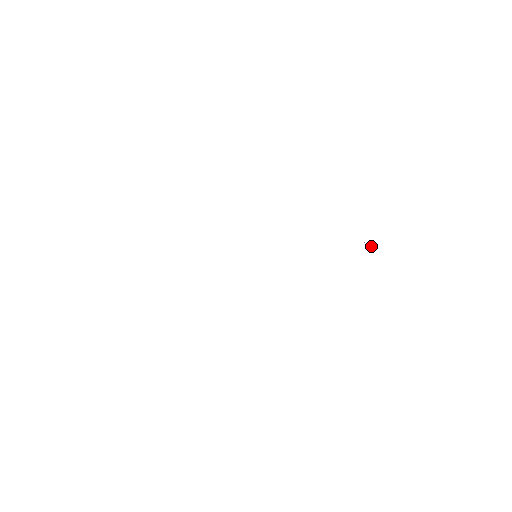
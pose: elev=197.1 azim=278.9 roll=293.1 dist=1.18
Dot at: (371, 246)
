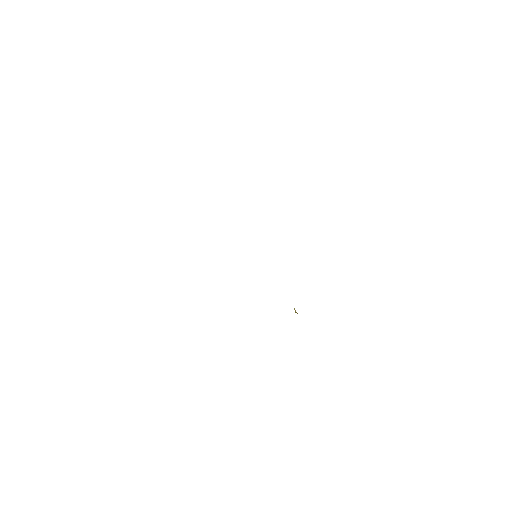
Dot at: occluded
